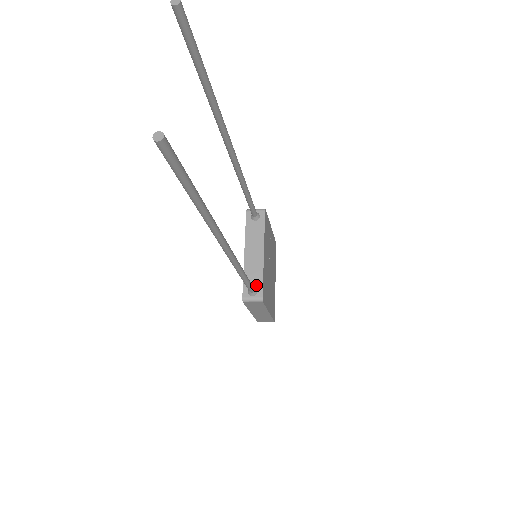
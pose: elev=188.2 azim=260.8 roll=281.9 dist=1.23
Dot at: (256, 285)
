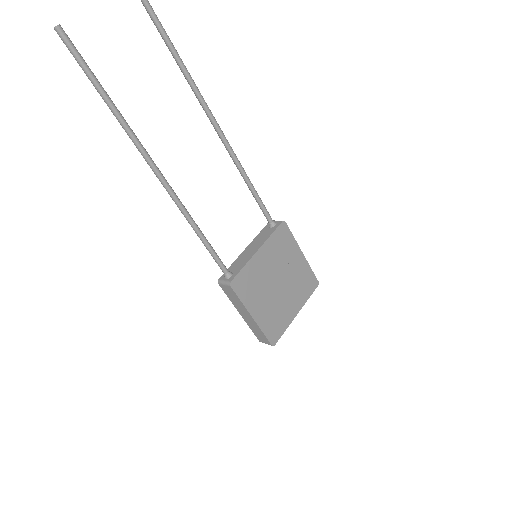
Dot at: (234, 272)
